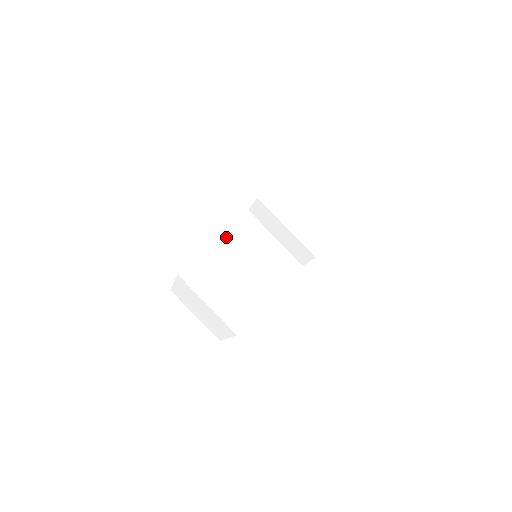
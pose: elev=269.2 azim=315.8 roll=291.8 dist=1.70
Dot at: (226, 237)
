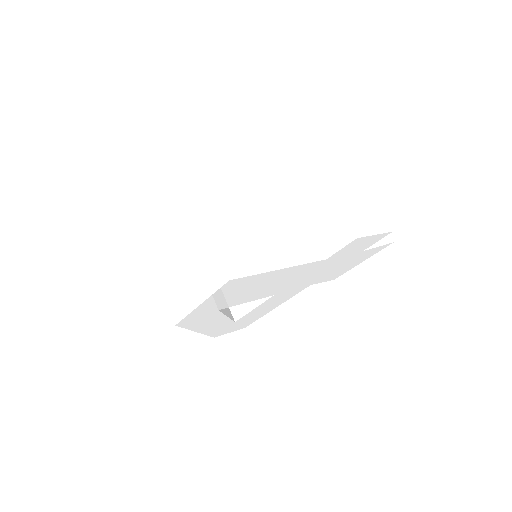
Dot at: (253, 181)
